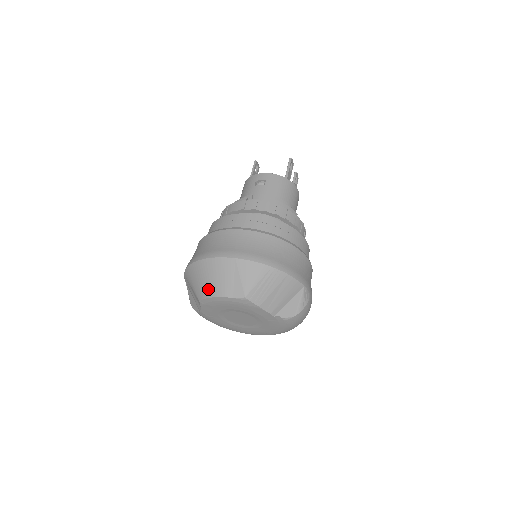
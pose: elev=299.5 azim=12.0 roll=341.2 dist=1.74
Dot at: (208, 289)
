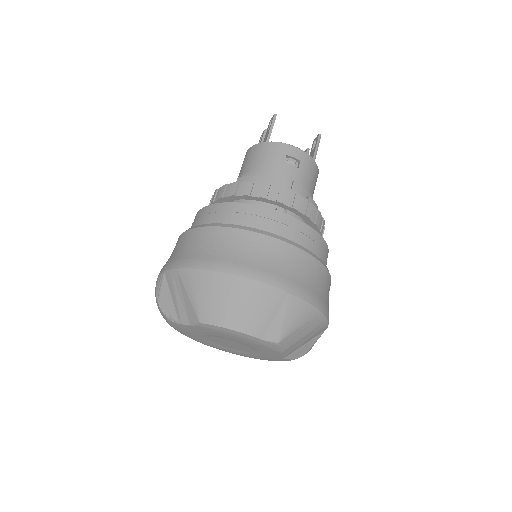
Dot at: (229, 317)
